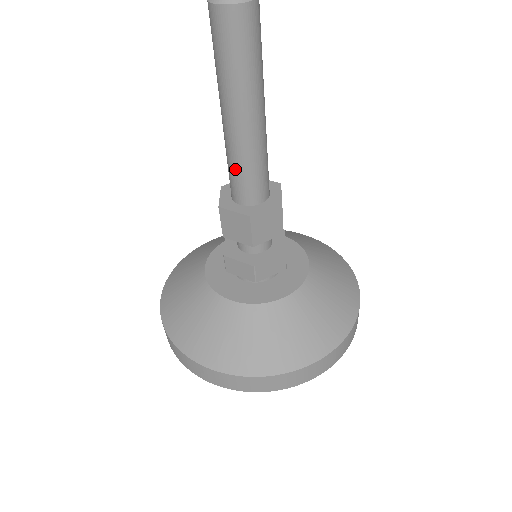
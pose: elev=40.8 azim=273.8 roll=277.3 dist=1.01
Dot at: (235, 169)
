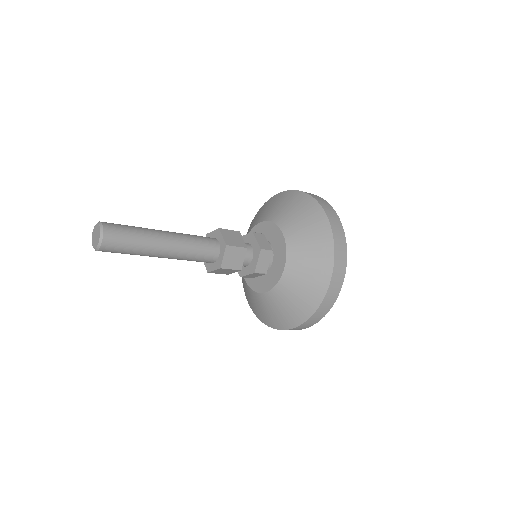
Dot at: occluded
